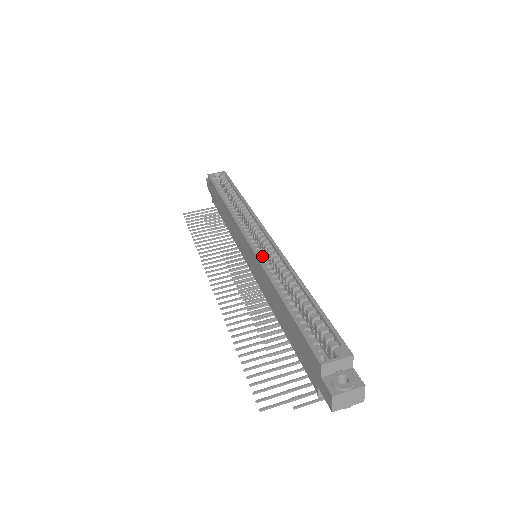
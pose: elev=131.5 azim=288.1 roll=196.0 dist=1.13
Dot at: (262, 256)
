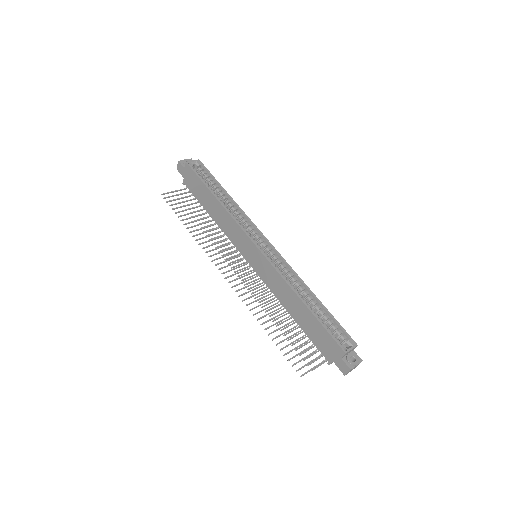
Dot at: (275, 265)
